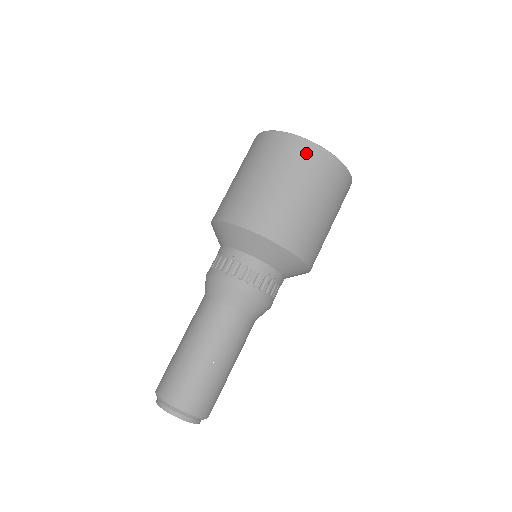
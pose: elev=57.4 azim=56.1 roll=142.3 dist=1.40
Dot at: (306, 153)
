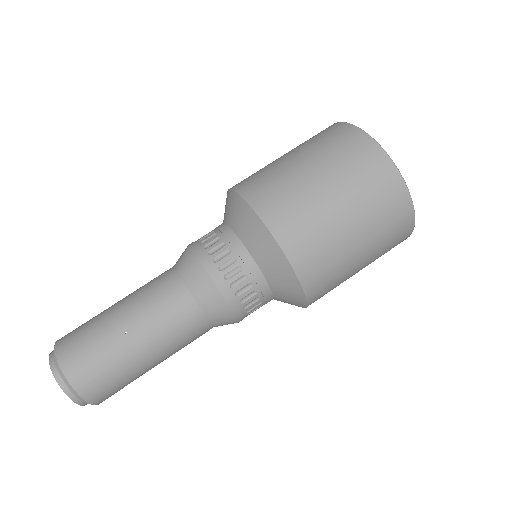
Dot at: (356, 145)
